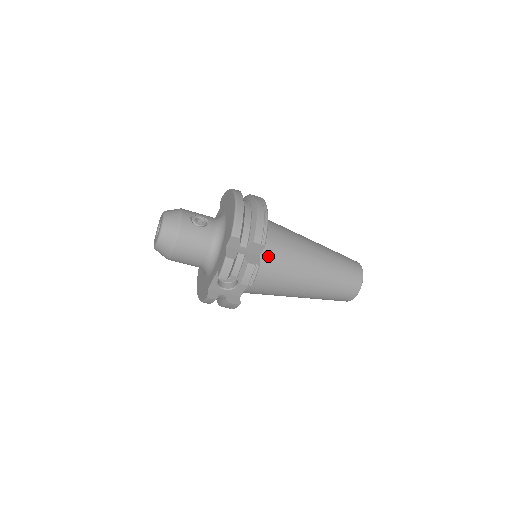
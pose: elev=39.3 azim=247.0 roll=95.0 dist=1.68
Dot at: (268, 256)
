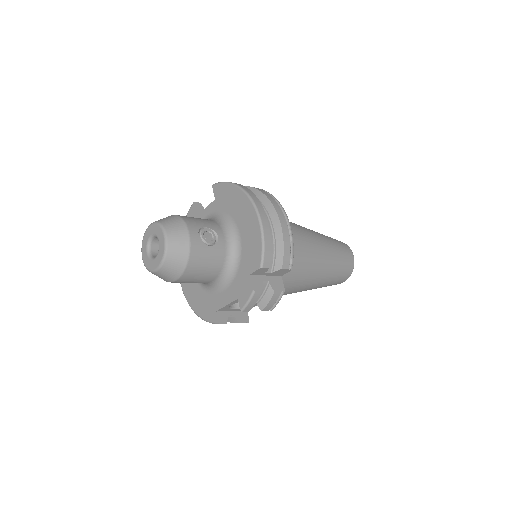
Dot at: occluded
